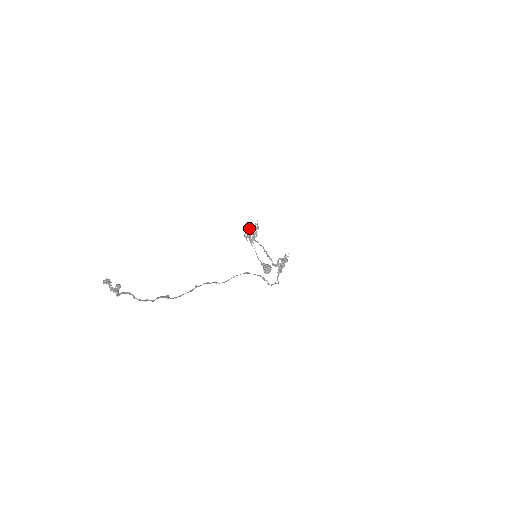
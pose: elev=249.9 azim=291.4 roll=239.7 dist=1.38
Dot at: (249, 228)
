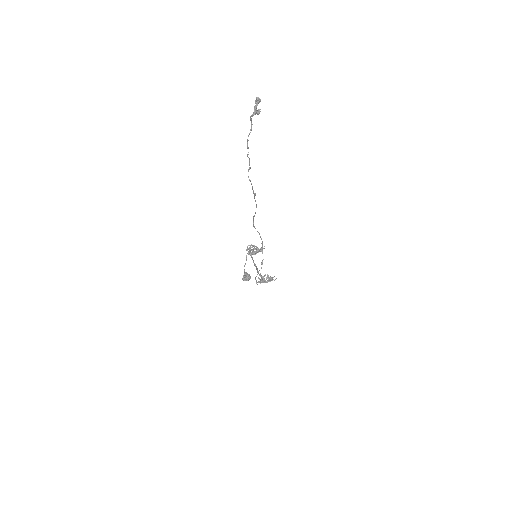
Dot at: (254, 246)
